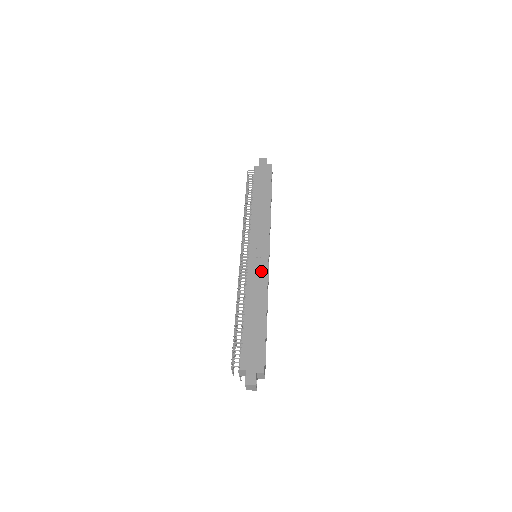
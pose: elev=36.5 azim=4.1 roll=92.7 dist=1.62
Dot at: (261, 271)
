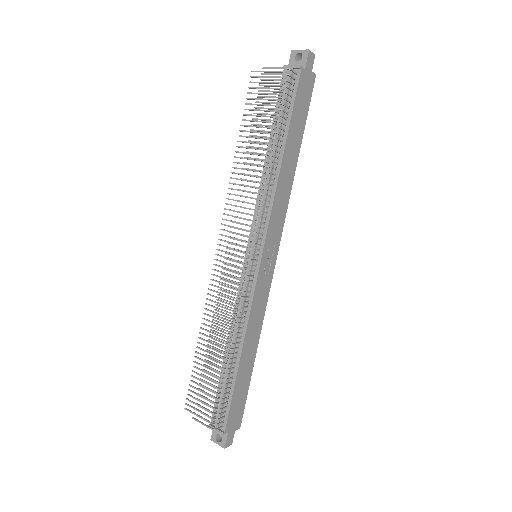
Dot at: (265, 294)
